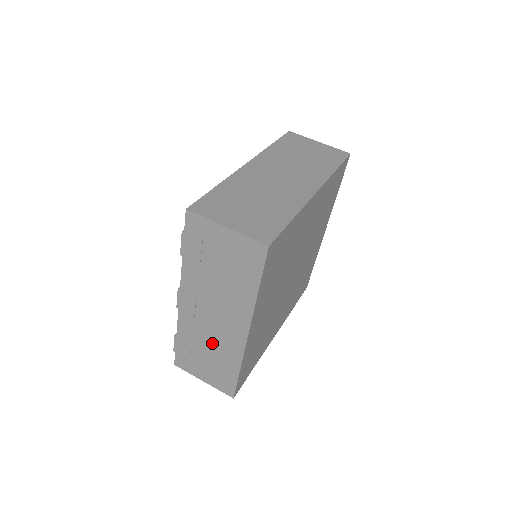
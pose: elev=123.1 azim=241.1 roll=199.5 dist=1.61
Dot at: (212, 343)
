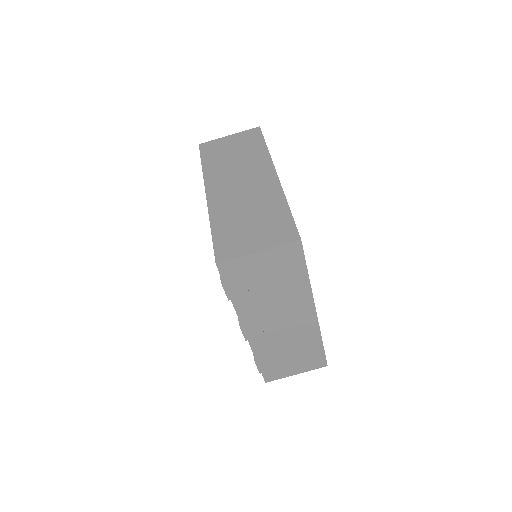
Dot at: (290, 342)
